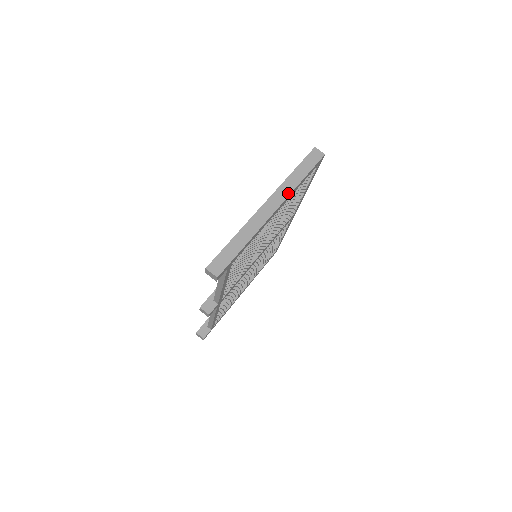
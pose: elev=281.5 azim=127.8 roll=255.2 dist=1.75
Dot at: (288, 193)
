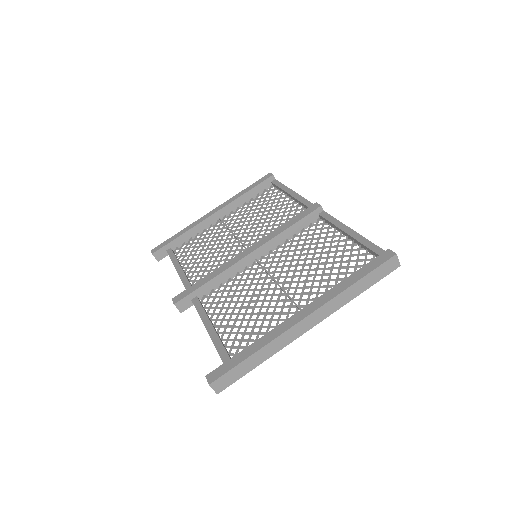
Dot at: (335, 309)
